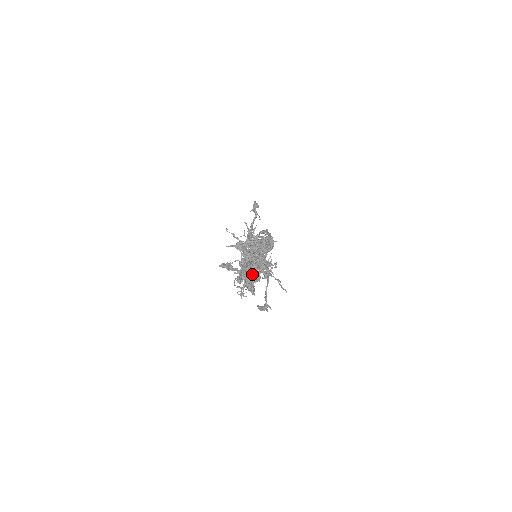
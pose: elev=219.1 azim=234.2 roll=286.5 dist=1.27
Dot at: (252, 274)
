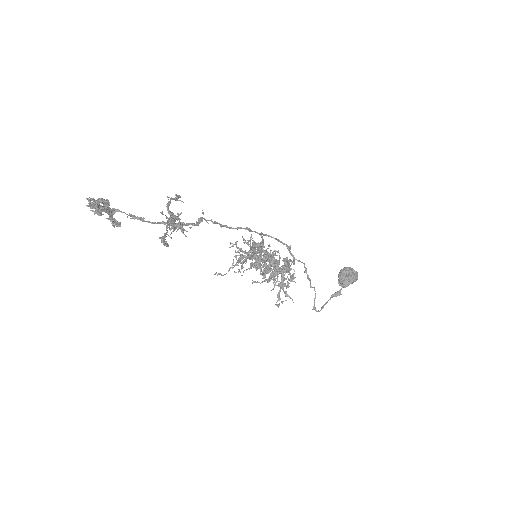
Dot at: (270, 277)
